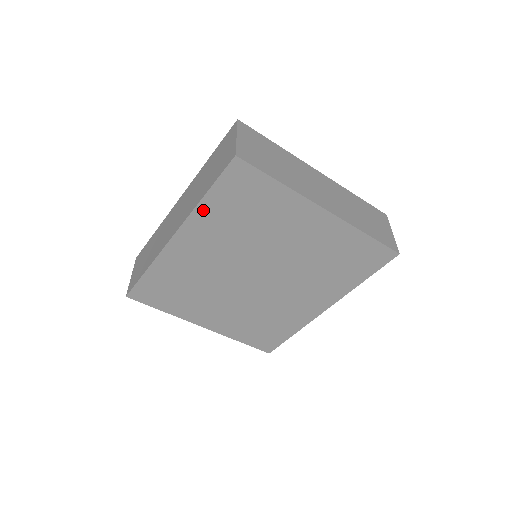
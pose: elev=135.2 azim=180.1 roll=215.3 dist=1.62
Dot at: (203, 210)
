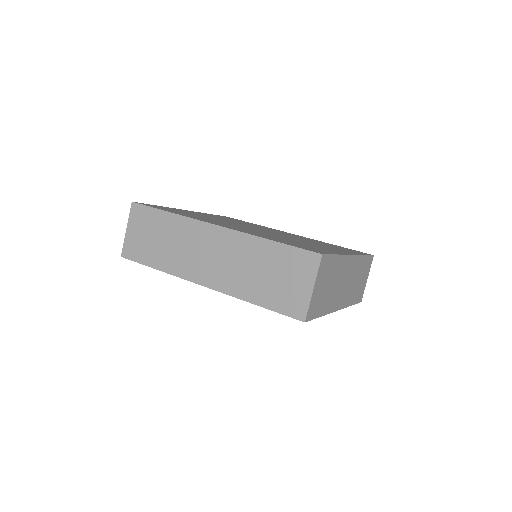
Dot at: occluded
